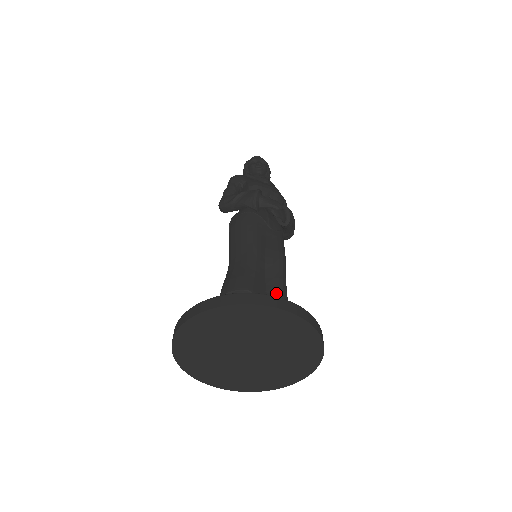
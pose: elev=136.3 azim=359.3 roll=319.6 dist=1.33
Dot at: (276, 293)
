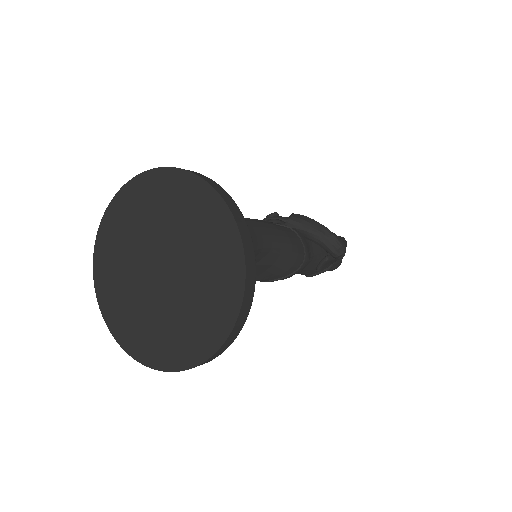
Dot at: occluded
